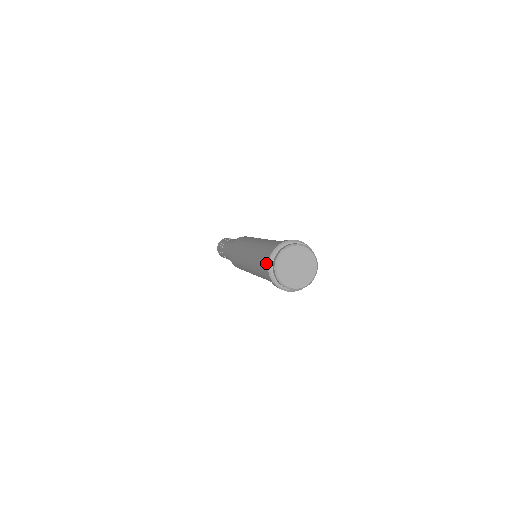
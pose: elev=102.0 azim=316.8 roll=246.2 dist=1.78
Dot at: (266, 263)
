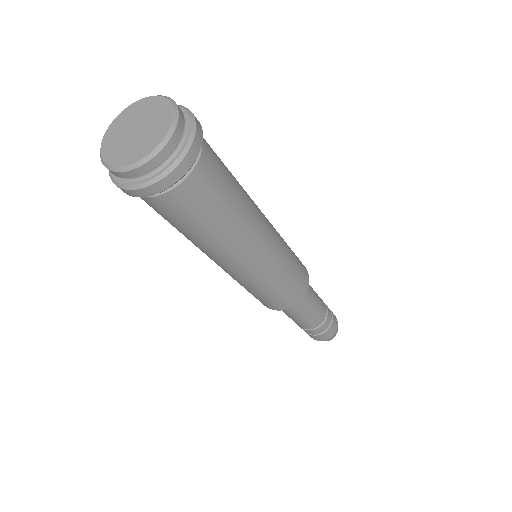
Dot at: occluded
